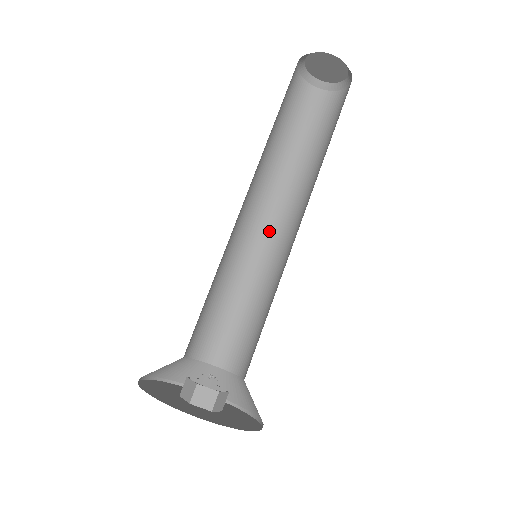
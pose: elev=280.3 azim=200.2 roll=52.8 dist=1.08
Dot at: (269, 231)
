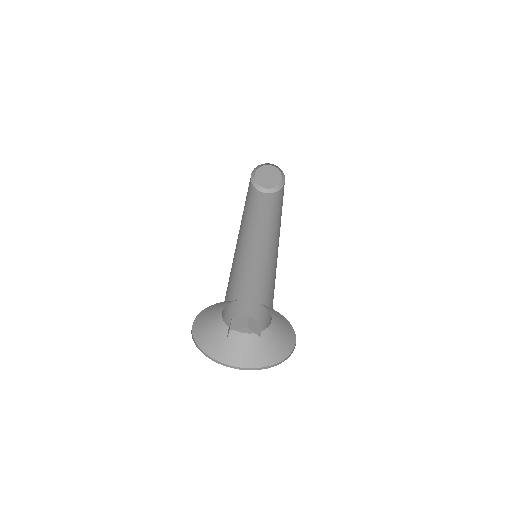
Dot at: (248, 253)
